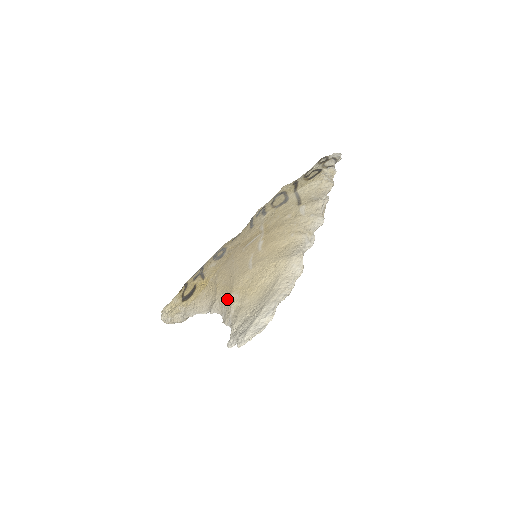
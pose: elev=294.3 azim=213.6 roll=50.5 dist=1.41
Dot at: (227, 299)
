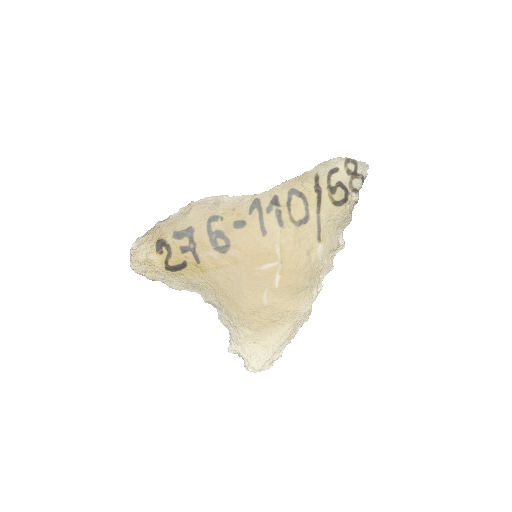
Dot at: (233, 313)
